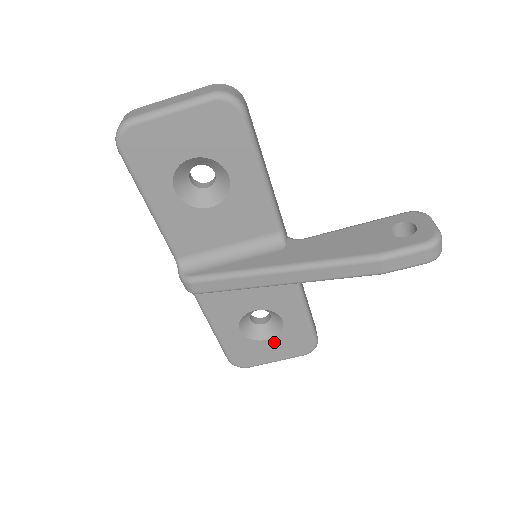
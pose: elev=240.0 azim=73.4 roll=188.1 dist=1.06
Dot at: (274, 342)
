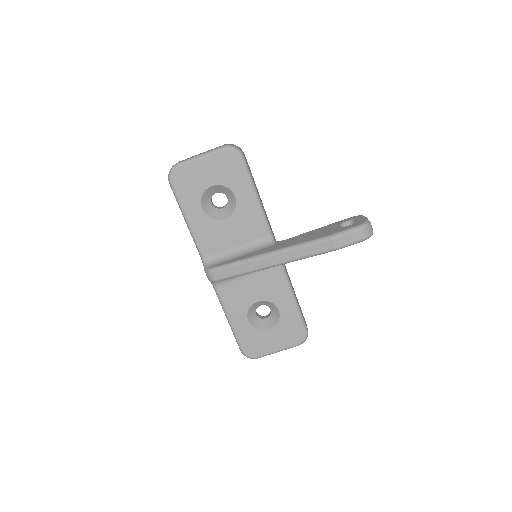
Dot at: (274, 332)
